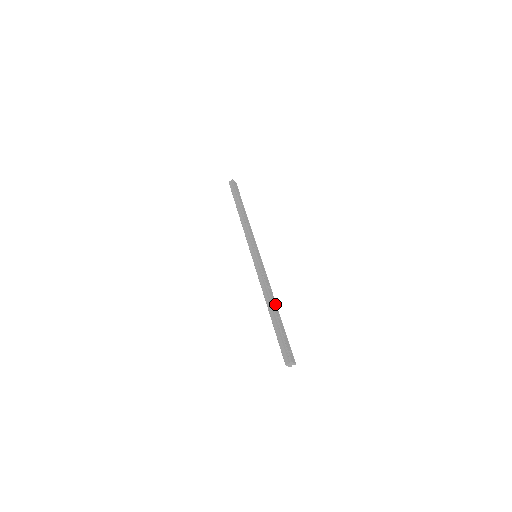
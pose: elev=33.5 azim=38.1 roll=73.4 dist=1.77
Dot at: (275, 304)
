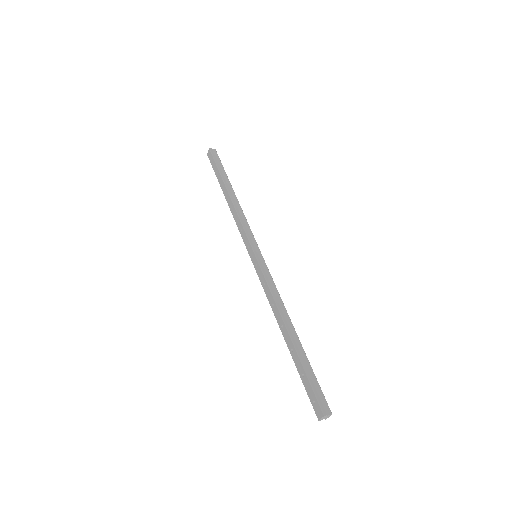
Dot at: occluded
